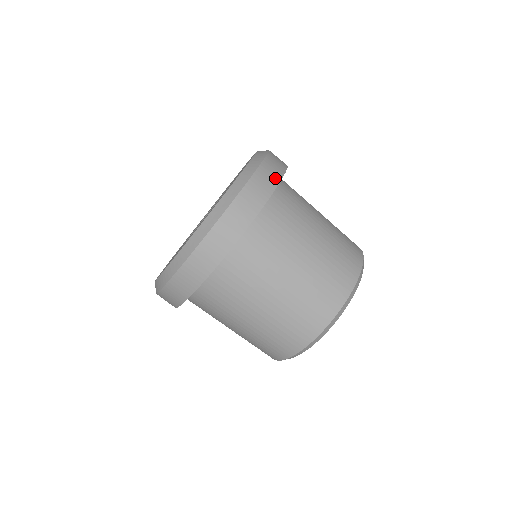
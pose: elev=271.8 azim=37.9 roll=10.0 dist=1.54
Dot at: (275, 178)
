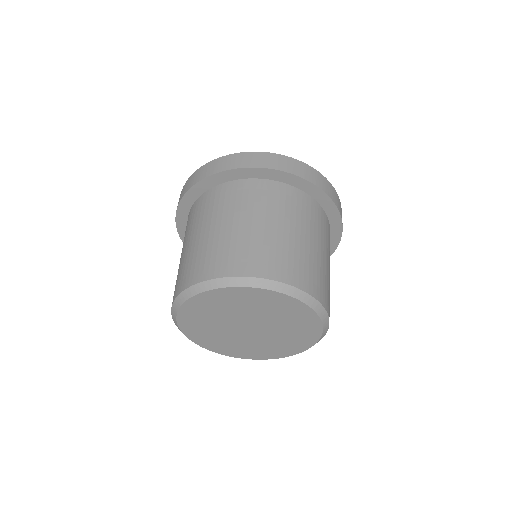
Dot at: (323, 187)
